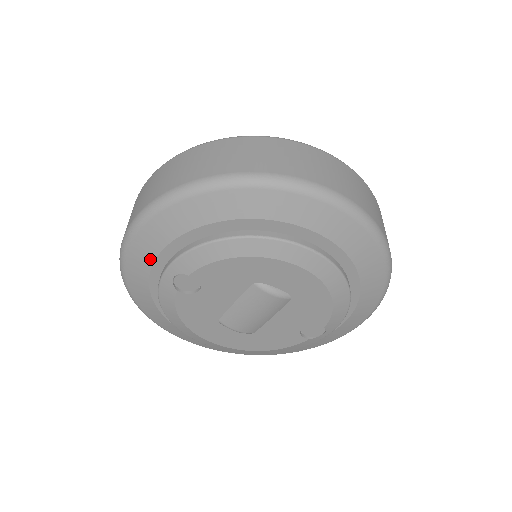
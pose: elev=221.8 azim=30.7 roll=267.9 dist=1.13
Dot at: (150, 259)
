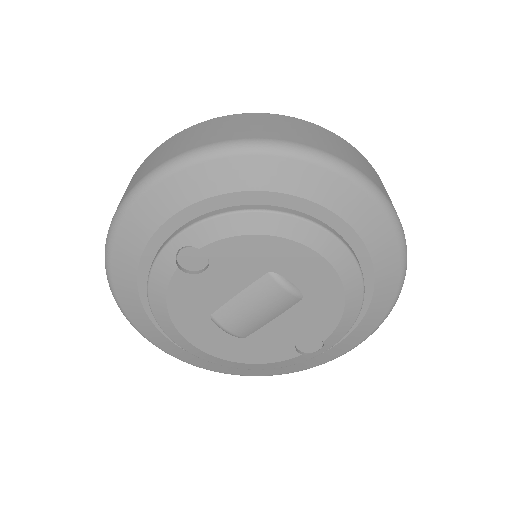
Dot at: (154, 225)
